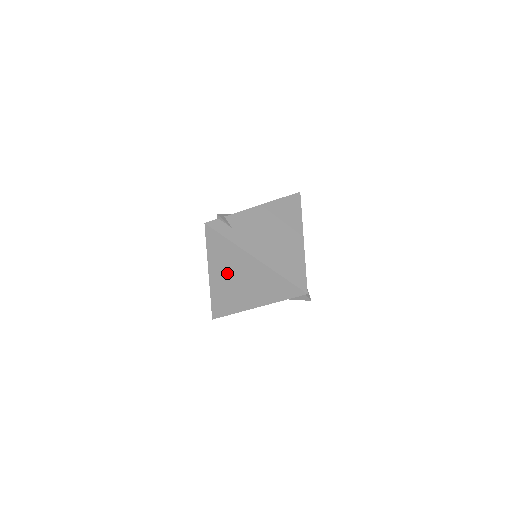
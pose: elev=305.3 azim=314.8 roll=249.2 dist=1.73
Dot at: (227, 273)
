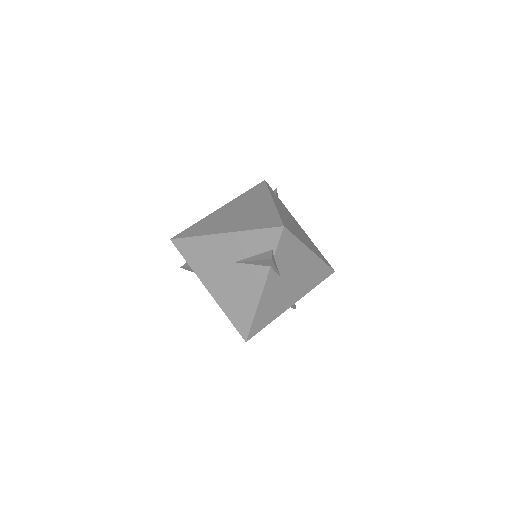
Dot at: (236, 208)
